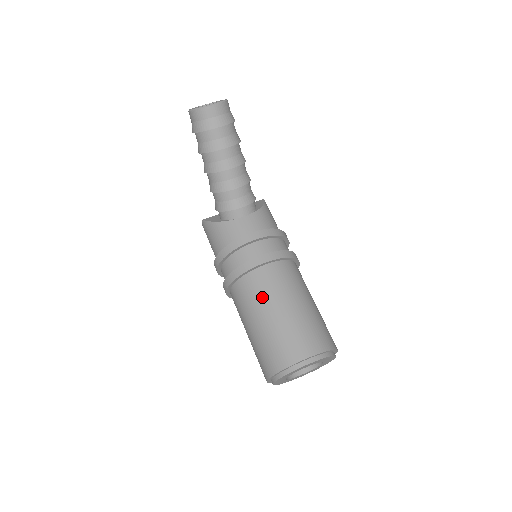
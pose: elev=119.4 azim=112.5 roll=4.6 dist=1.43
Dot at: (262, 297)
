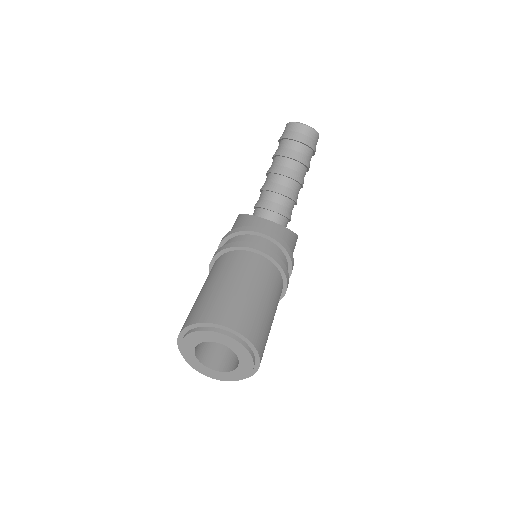
Dot at: (233, 269)
